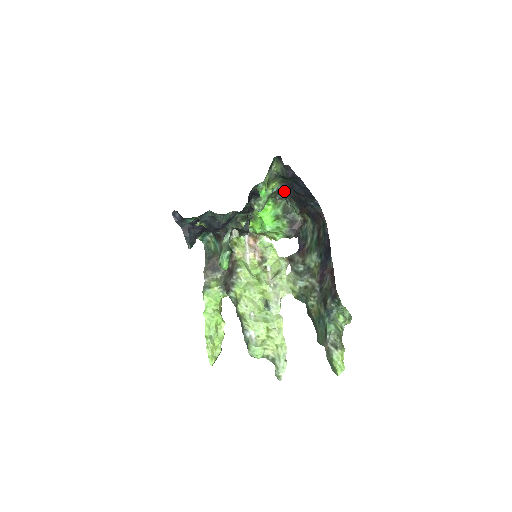
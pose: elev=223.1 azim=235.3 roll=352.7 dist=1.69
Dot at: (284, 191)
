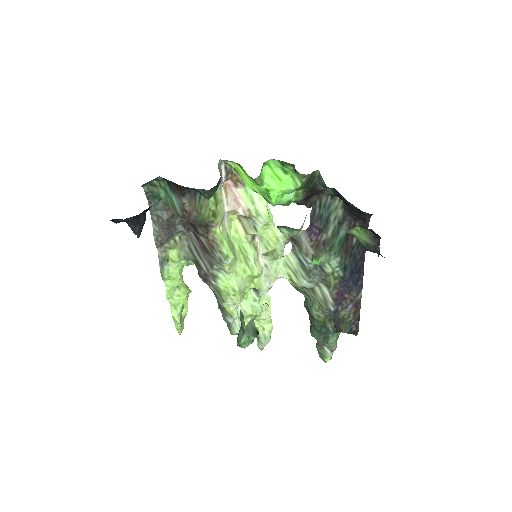
Dot at: occluded
